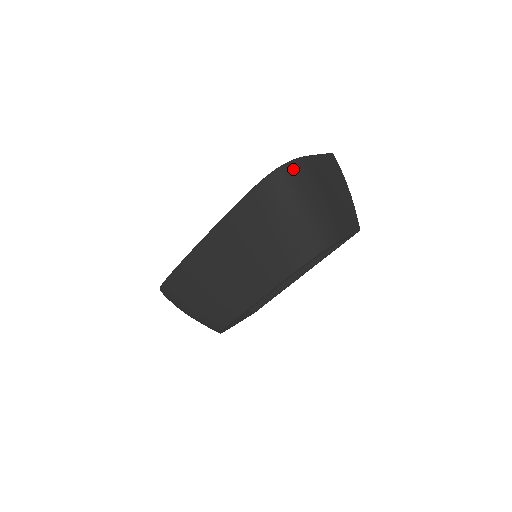
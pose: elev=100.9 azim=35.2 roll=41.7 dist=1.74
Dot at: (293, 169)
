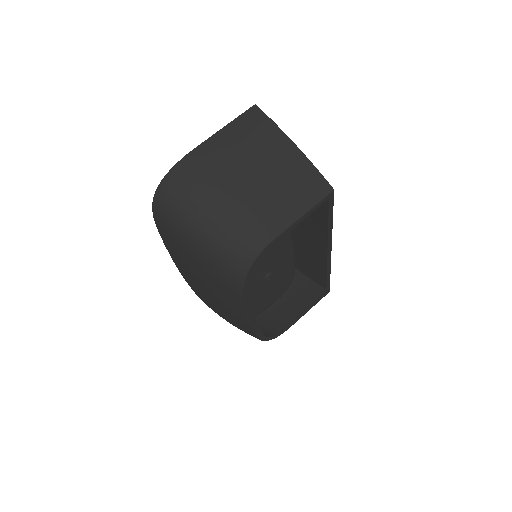
Dot at: (170, 185)
